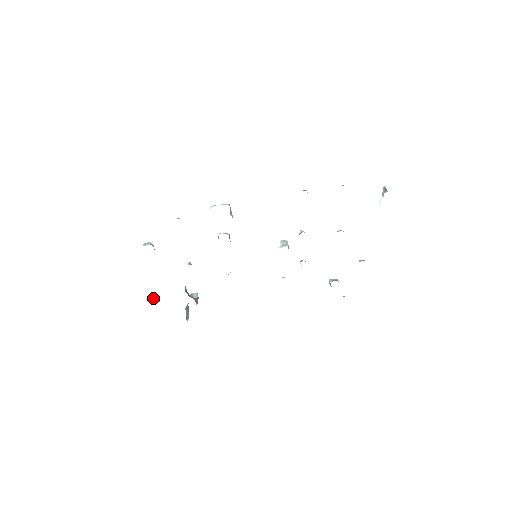
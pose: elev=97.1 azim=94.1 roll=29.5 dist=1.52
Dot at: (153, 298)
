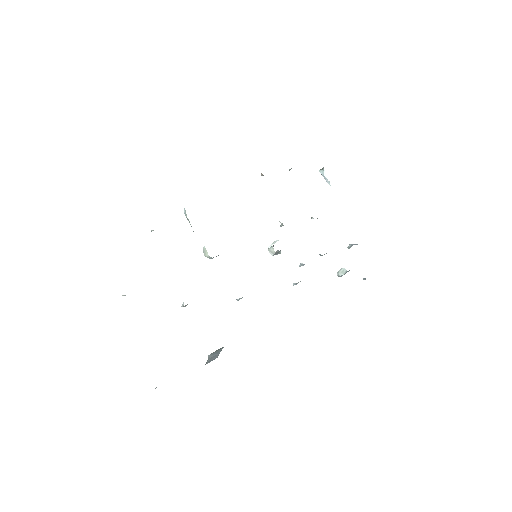
Dot at: occluded
